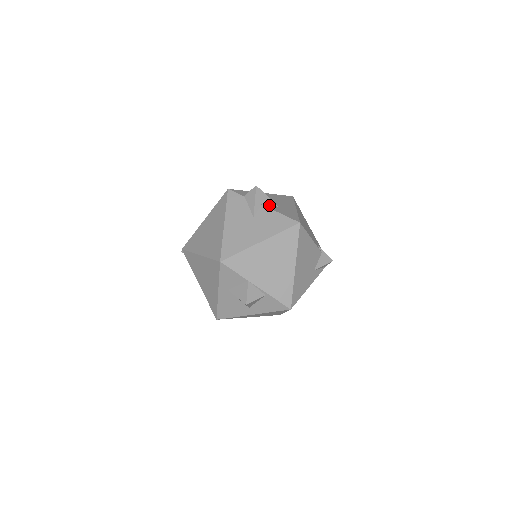
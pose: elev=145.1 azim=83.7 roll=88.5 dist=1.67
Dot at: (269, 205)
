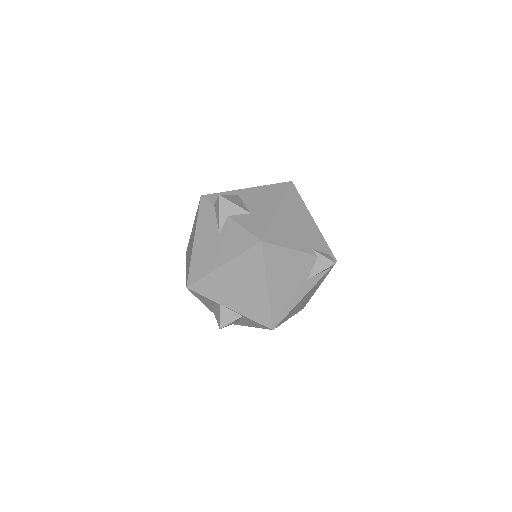
Dot at: (238, 214)
